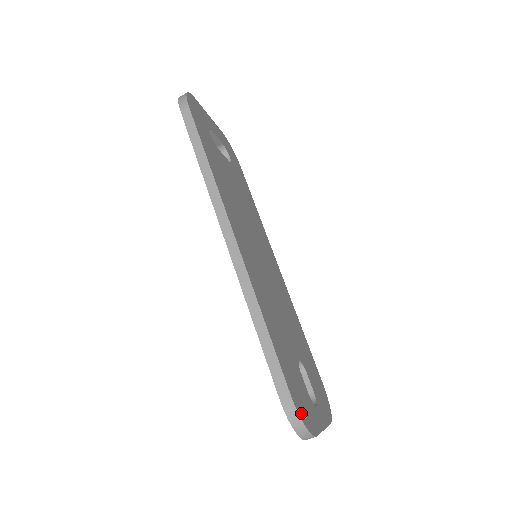
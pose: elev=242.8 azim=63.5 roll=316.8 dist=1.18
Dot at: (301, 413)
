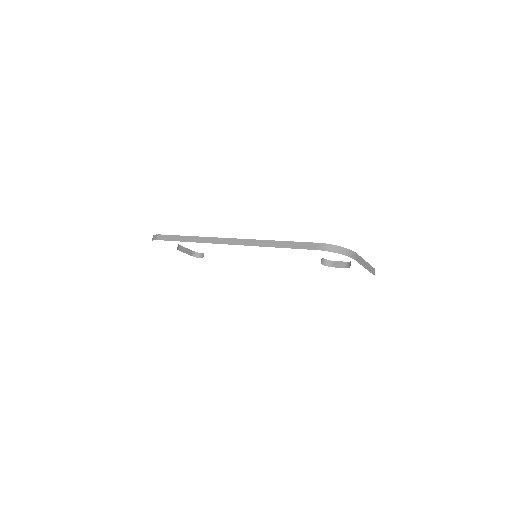
Dot at: occluded
